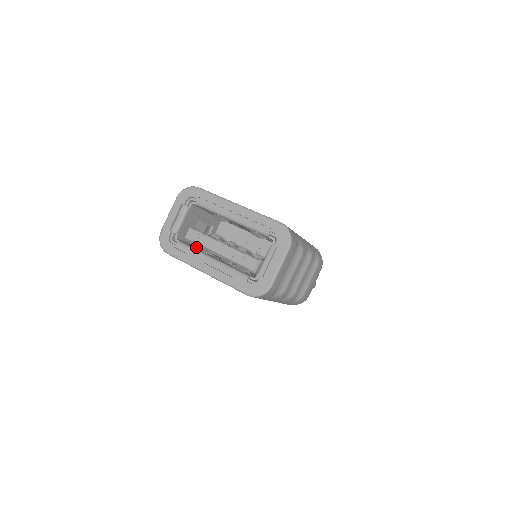
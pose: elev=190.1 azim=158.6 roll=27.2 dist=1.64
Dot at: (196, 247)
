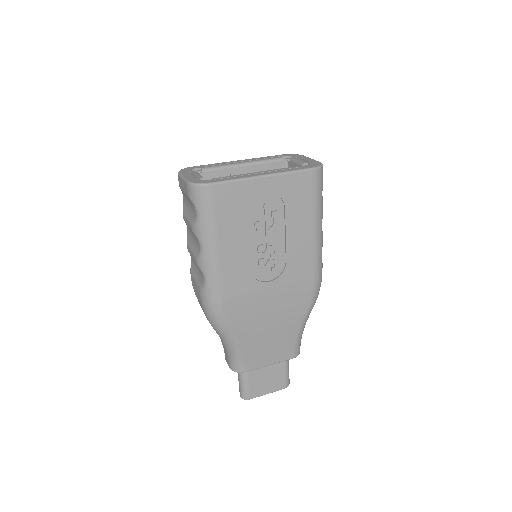
Dot at: occluded
